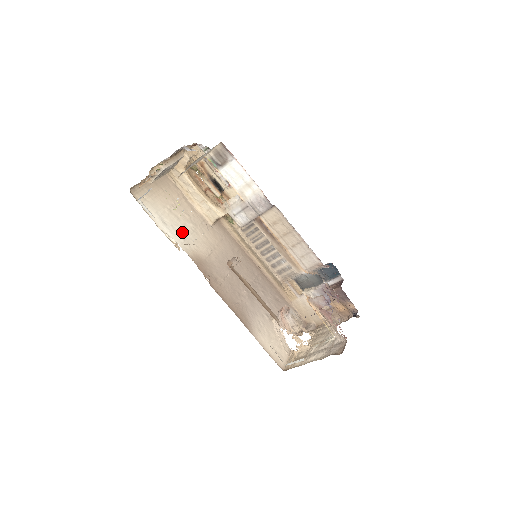
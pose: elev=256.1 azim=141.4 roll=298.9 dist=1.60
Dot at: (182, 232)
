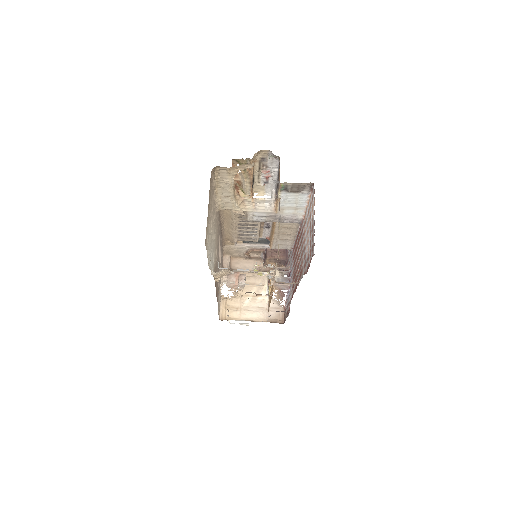
Dot at: (213, 251)
